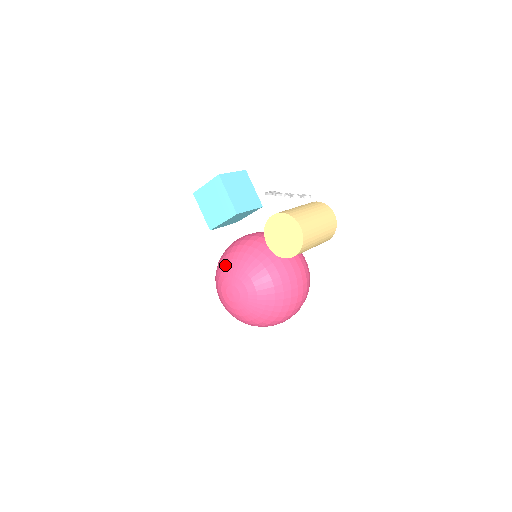
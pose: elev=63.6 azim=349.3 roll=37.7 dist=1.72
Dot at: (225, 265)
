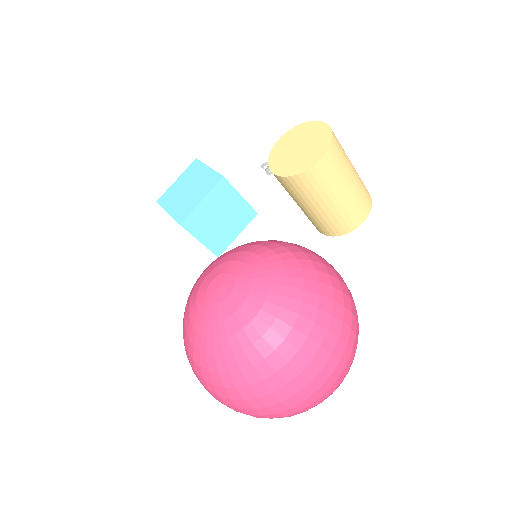
Dot at: (203, 271)
